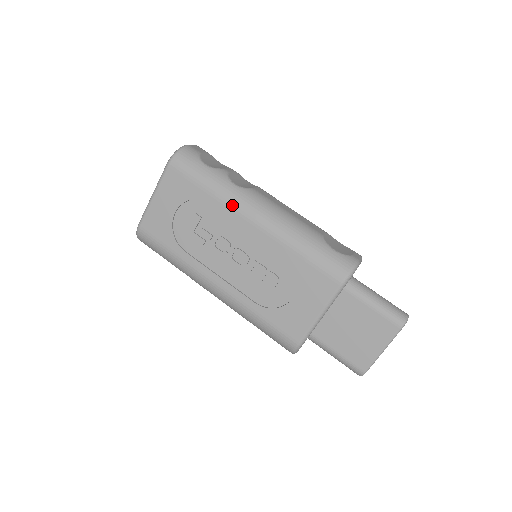
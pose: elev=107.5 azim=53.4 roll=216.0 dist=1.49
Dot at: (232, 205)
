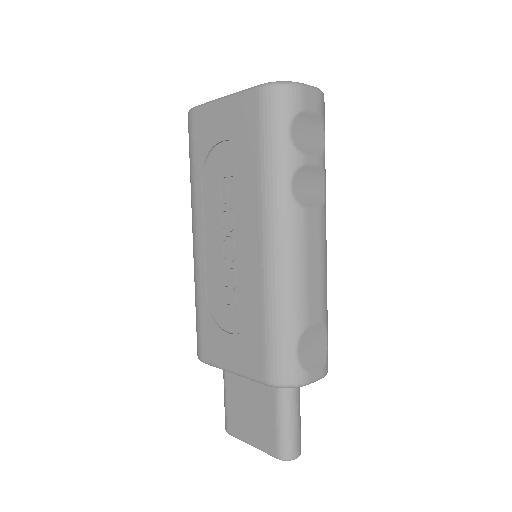
Dot at: (264, 204)
